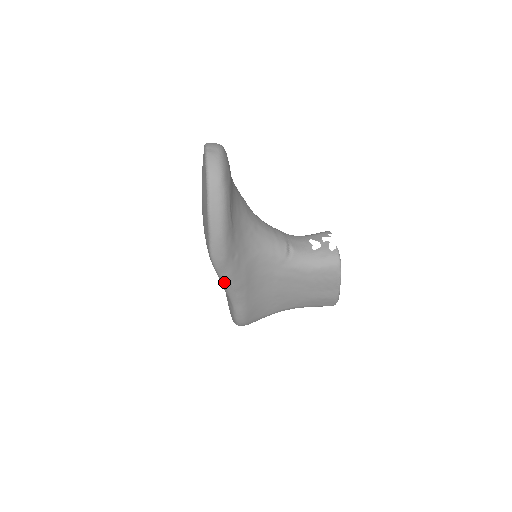
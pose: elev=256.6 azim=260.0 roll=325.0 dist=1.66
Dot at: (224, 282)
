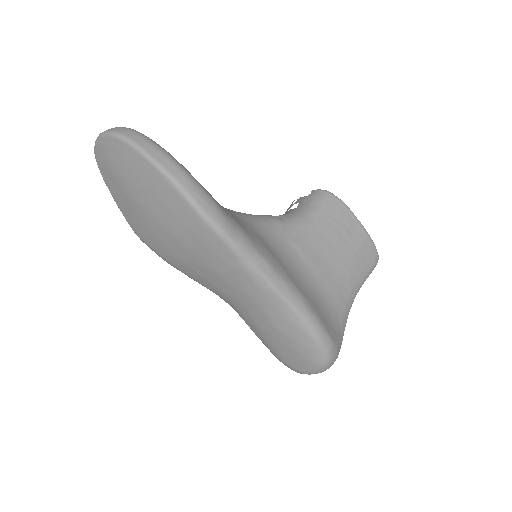
Dot at: (249, 259)
